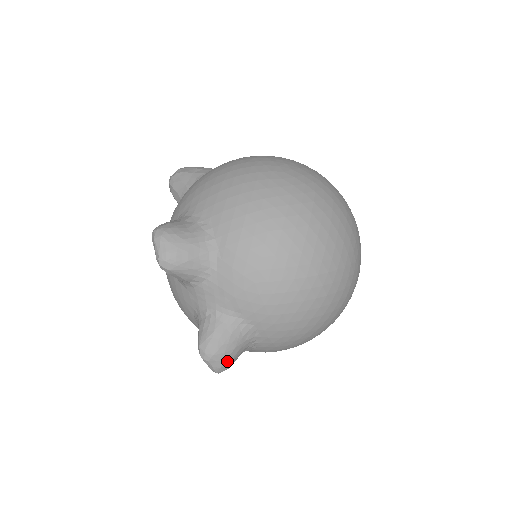
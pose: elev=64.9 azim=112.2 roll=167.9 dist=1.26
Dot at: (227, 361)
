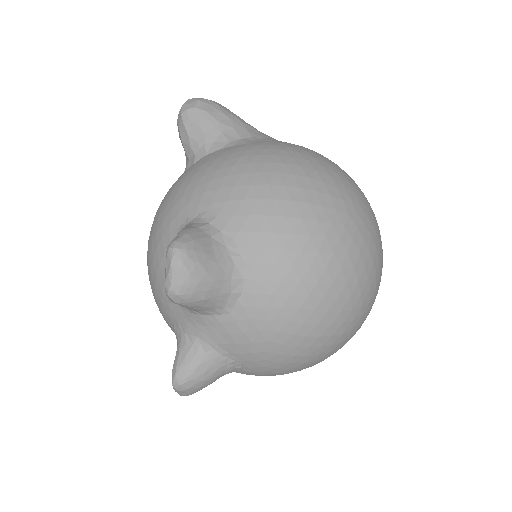
Dot at: occluded
